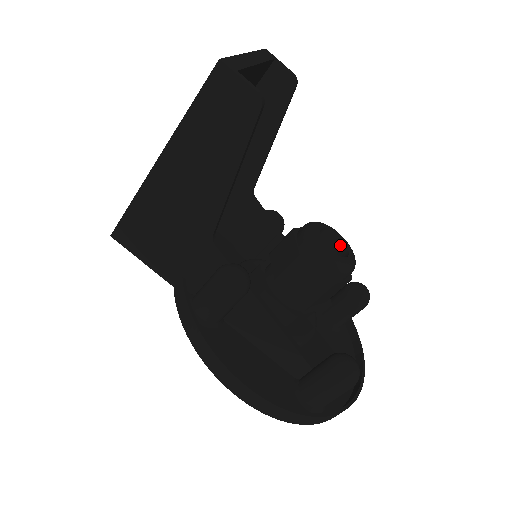
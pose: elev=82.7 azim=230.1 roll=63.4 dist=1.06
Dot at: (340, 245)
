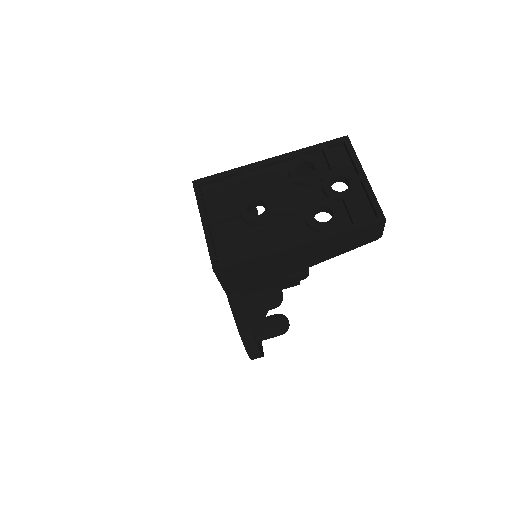
Dot at: occluded
